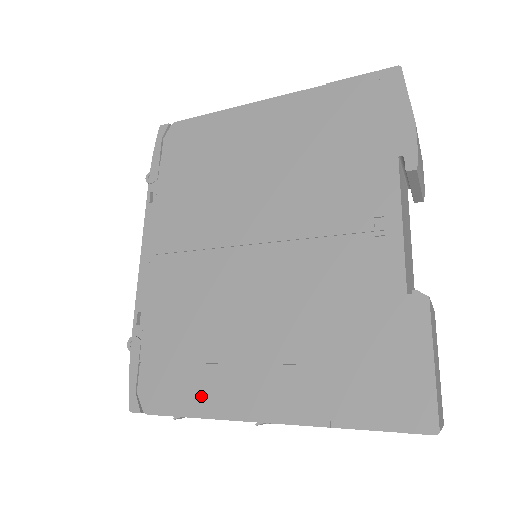
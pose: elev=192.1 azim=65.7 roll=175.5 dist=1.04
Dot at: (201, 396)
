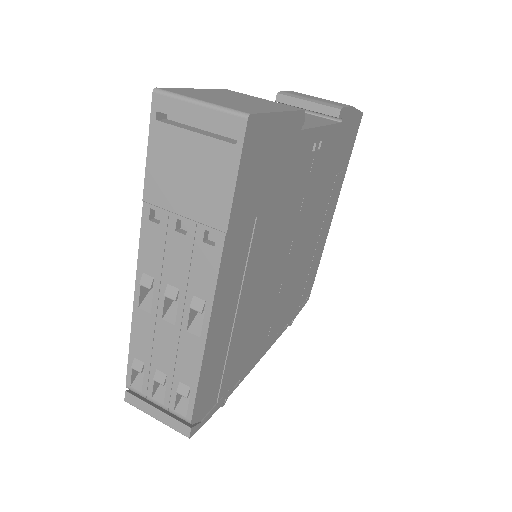
Dot at: occluded
